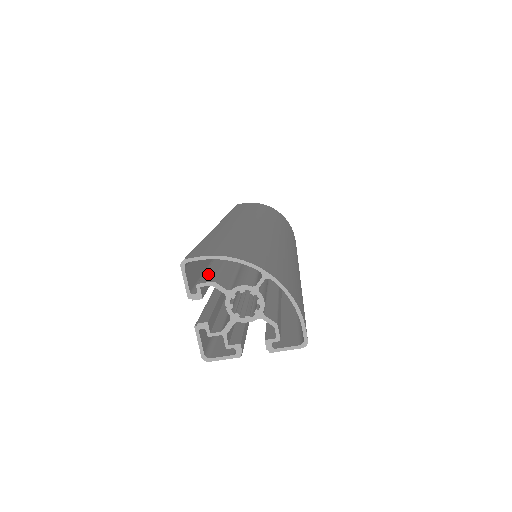
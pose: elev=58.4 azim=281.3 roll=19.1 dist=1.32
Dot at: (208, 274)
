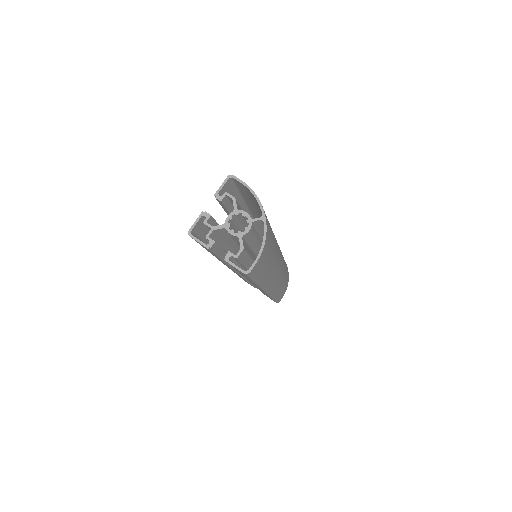
Dot at: occluded
